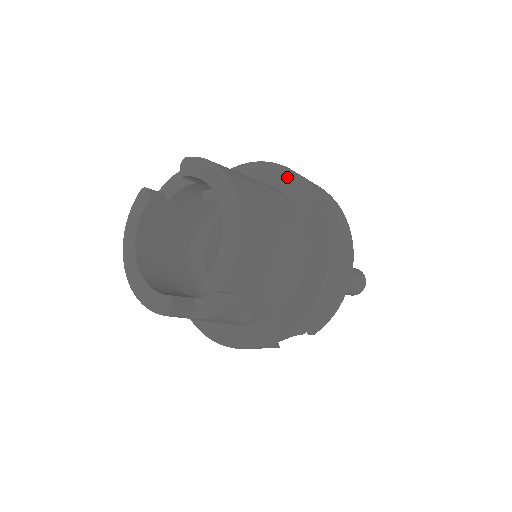
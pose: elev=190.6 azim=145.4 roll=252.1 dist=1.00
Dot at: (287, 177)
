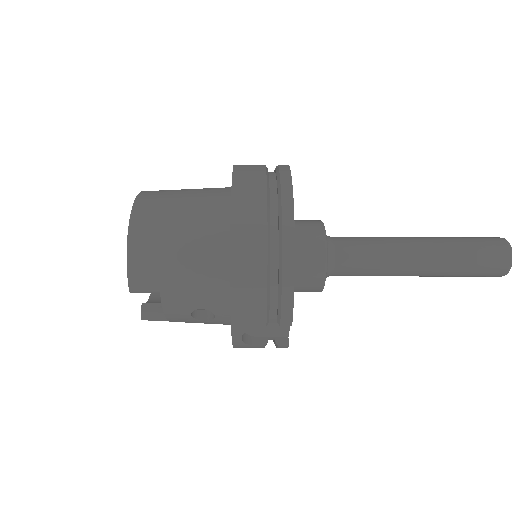
Dot at: occluded
